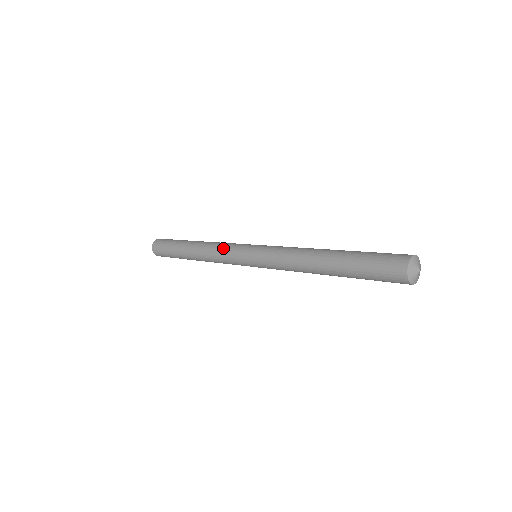
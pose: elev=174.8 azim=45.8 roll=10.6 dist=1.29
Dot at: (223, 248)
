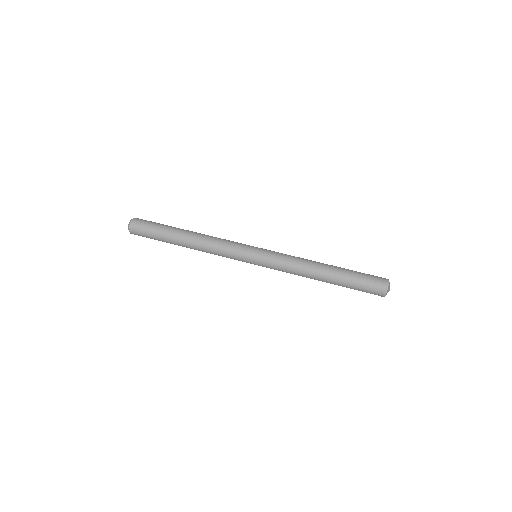
Dot at: (224, 256)
